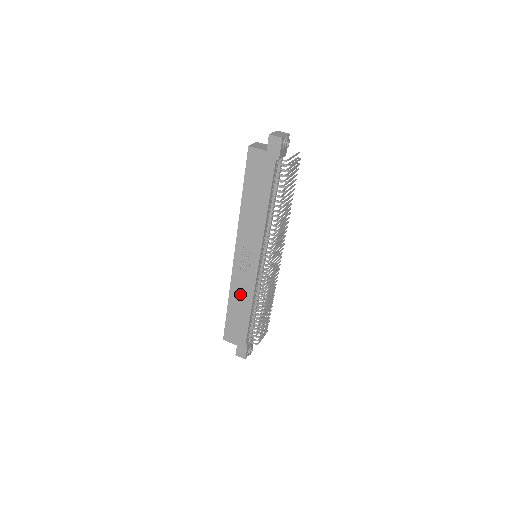
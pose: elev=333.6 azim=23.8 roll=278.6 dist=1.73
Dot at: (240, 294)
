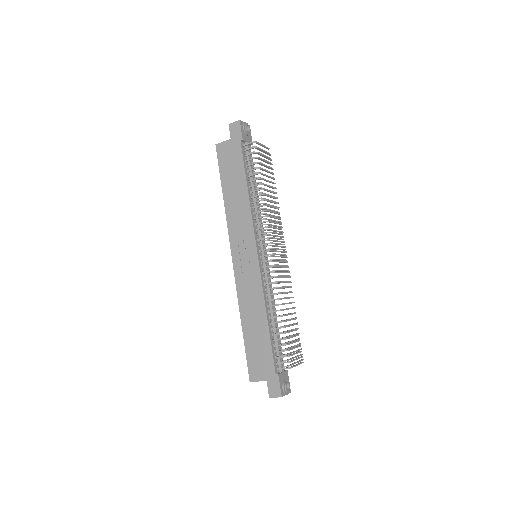
Dot at: (250, 304)
